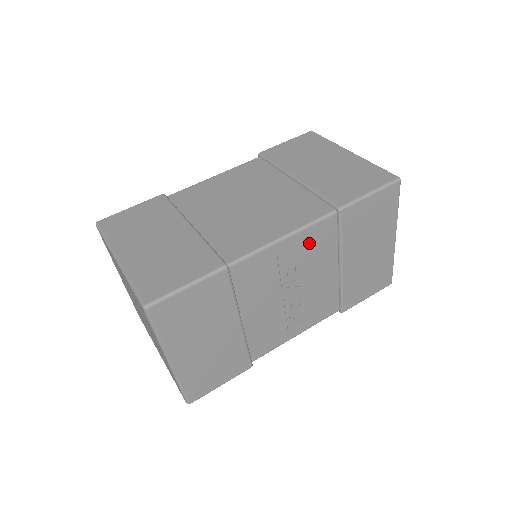
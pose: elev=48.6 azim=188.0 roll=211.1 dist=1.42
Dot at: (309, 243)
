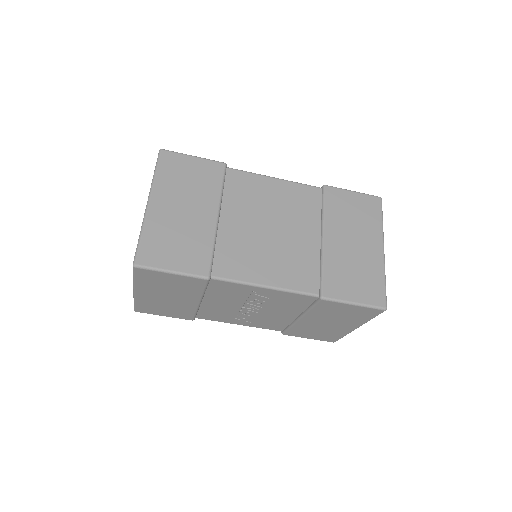
Dot at: (283, 298)
